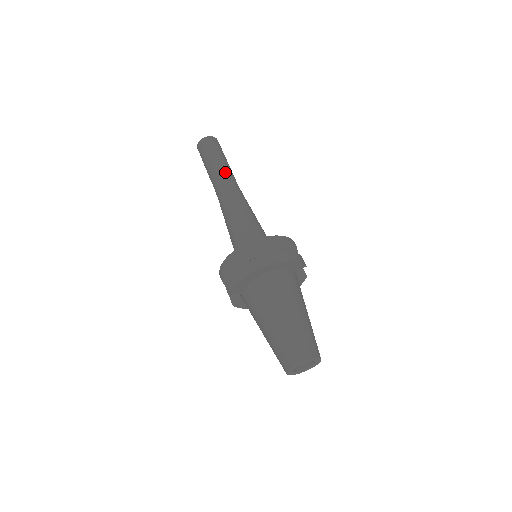
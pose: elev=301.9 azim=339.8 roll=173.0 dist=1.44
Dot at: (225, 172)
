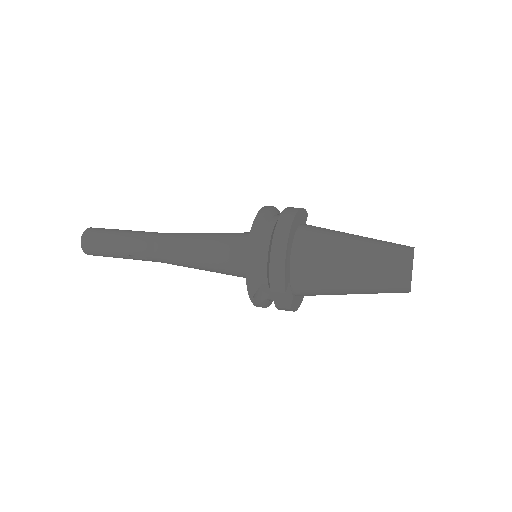
Dot at: (141, 233)
